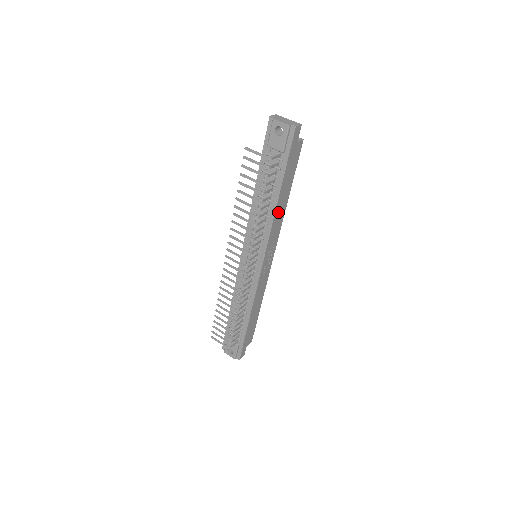
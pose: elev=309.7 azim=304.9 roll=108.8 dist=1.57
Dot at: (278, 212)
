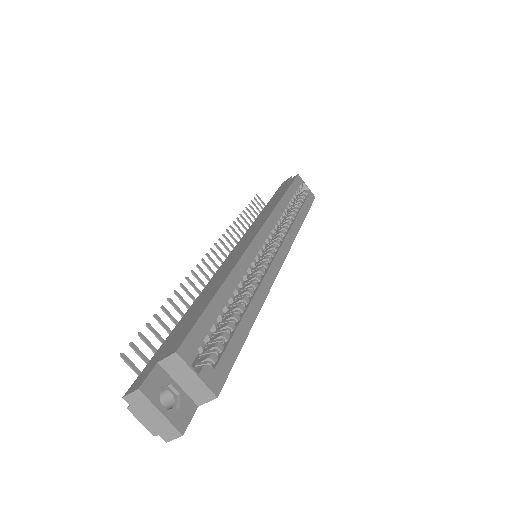
Dot at: occluded
